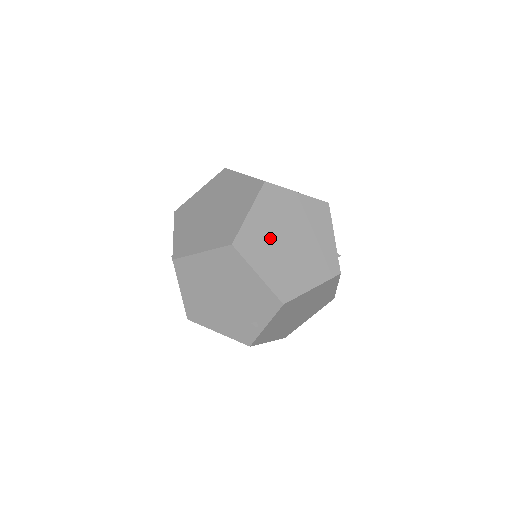
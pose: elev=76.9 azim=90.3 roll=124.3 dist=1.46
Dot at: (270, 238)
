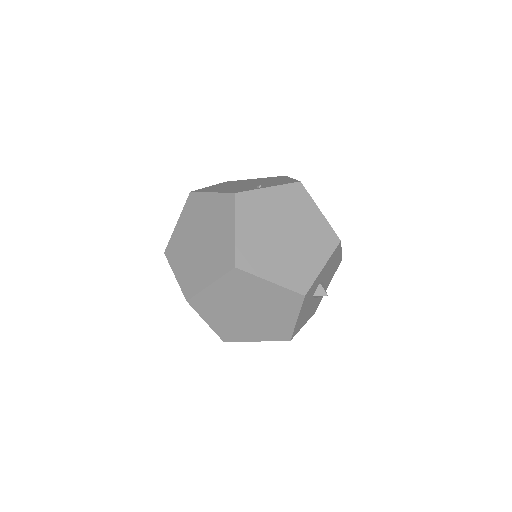
Dot at: occluded
